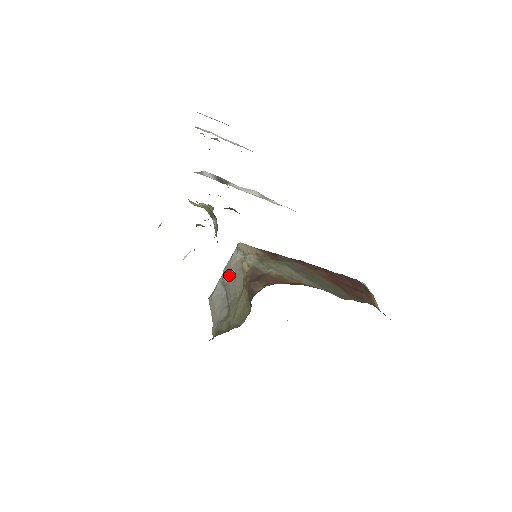
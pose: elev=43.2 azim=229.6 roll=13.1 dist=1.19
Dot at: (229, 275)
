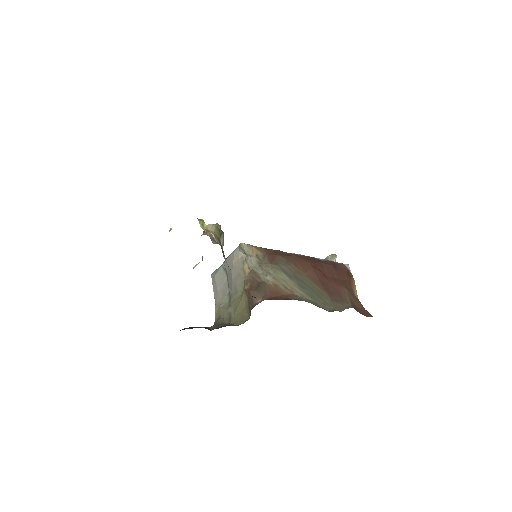
Dot at: (231, 269)
